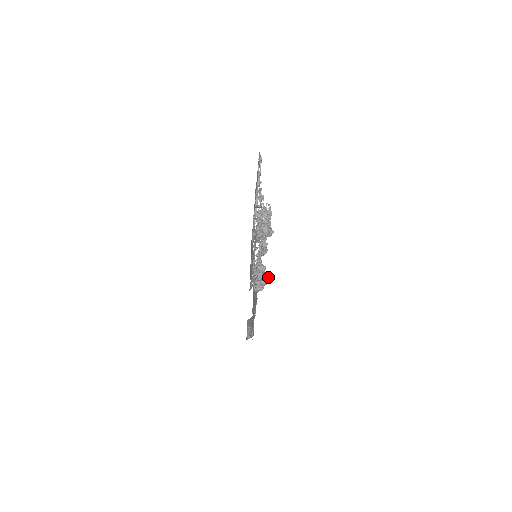
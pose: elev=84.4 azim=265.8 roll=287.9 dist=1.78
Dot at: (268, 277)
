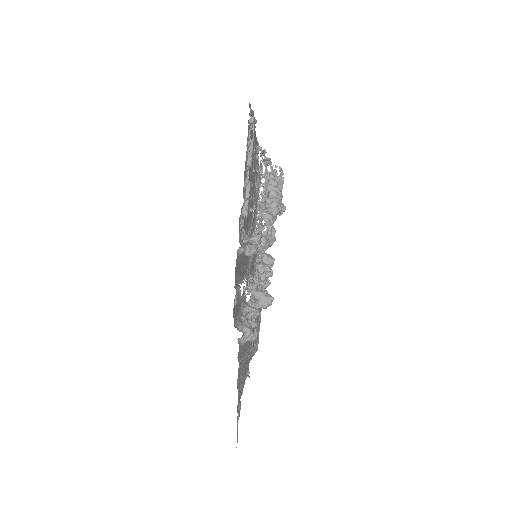
Dot at: (270, 297)
